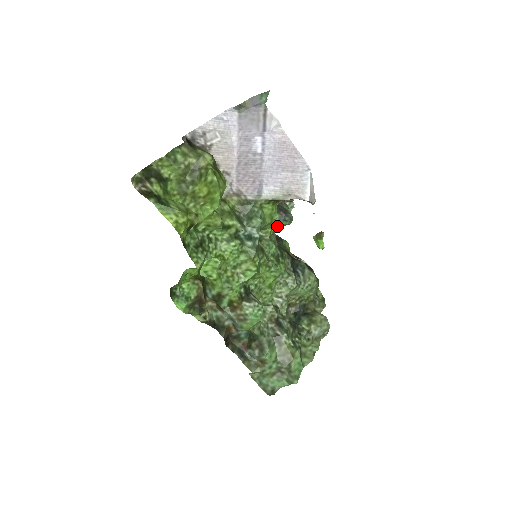
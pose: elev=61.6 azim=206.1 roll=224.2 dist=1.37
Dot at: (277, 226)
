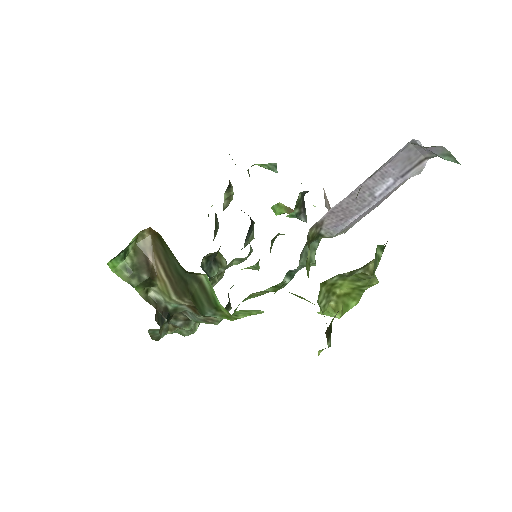
Dot at: occluded
